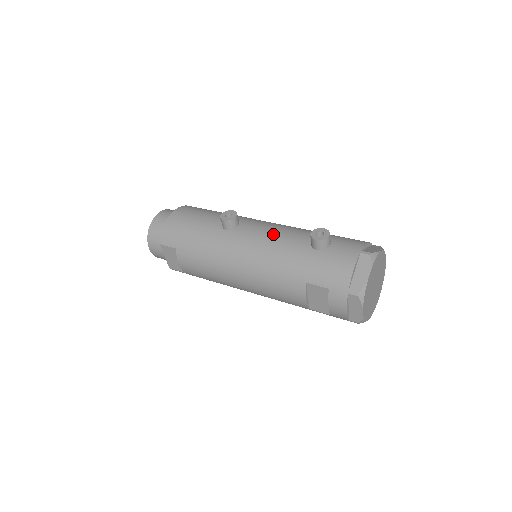
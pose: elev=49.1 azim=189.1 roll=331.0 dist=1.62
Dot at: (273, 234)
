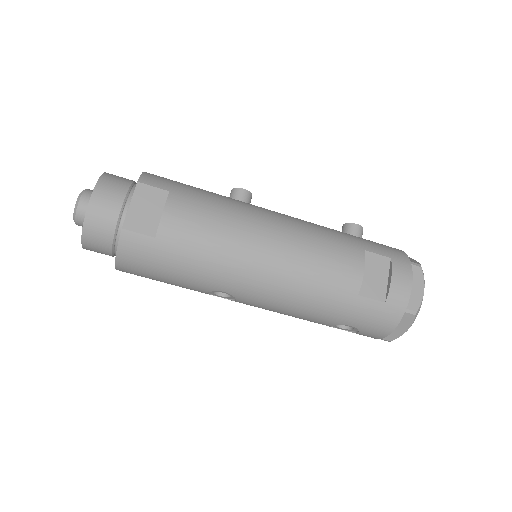
Dot at: occluded
